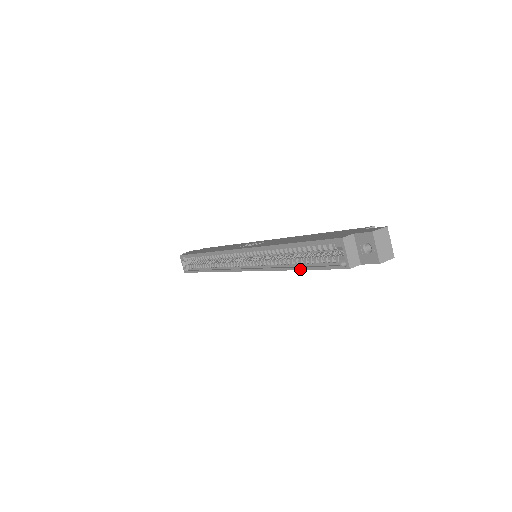
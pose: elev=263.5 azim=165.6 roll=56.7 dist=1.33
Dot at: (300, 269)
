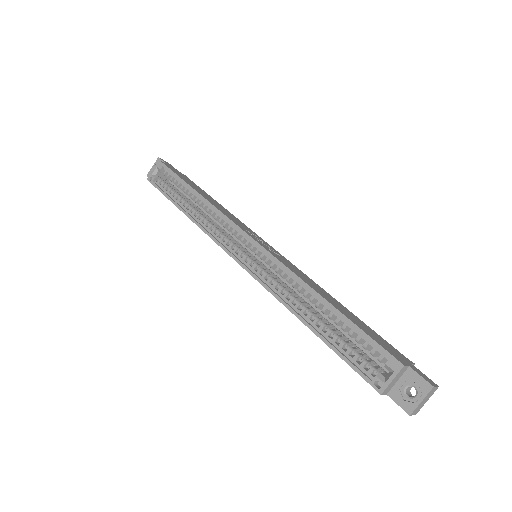
Dot at: (317, 334)
